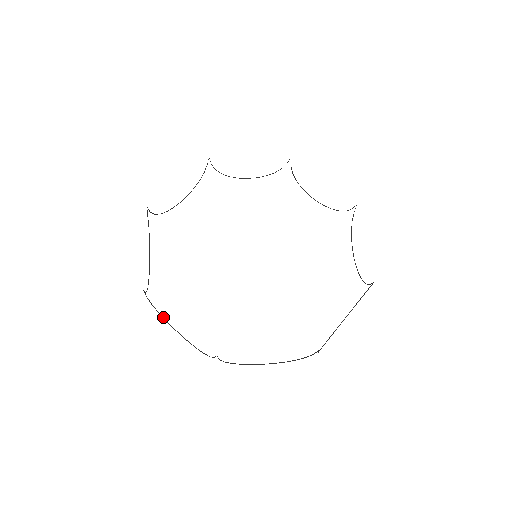
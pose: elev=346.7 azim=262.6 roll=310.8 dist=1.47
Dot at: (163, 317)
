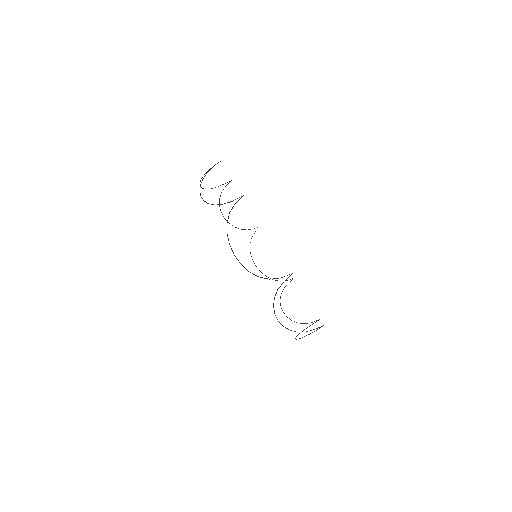
Dot at: occluded
